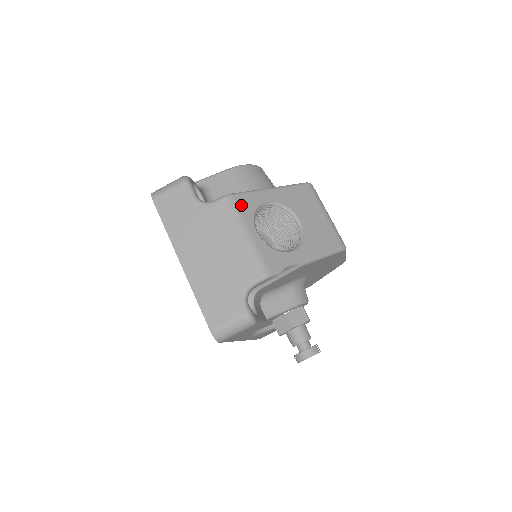
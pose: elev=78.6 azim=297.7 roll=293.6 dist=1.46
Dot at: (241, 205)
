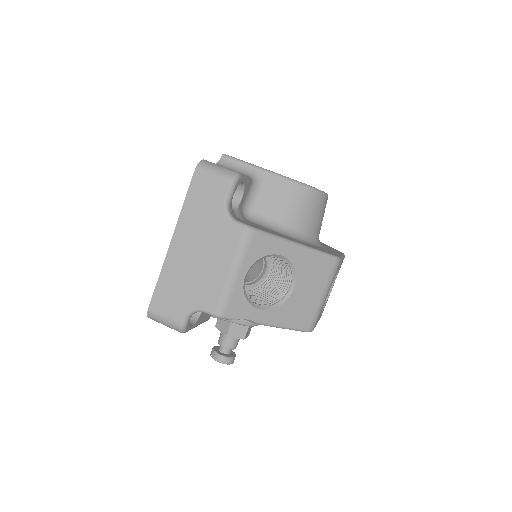
Dot at: (254, 245)
